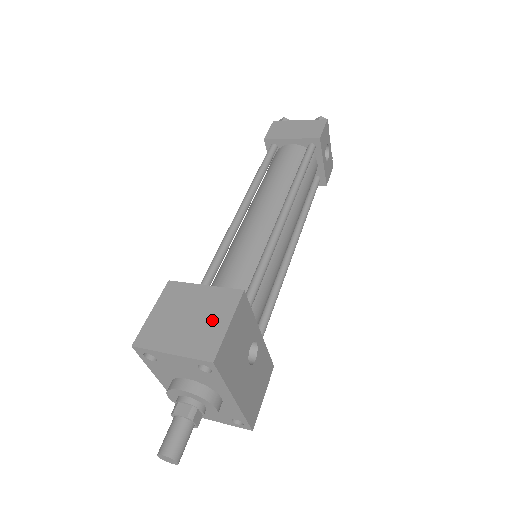
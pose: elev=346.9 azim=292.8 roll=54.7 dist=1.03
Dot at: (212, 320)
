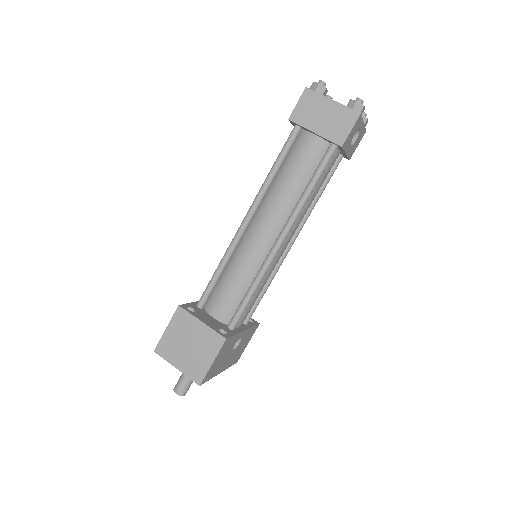
Dot at: (203, 355)
